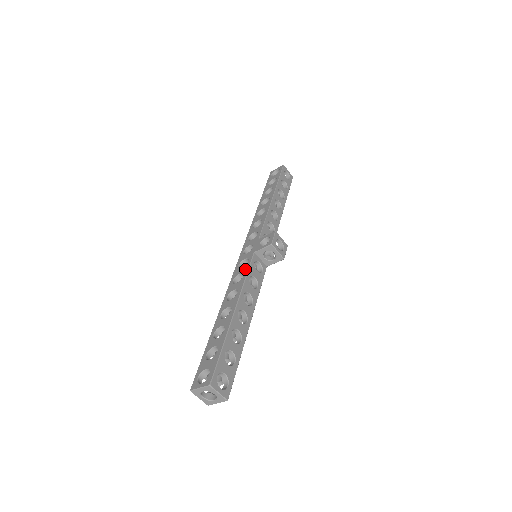
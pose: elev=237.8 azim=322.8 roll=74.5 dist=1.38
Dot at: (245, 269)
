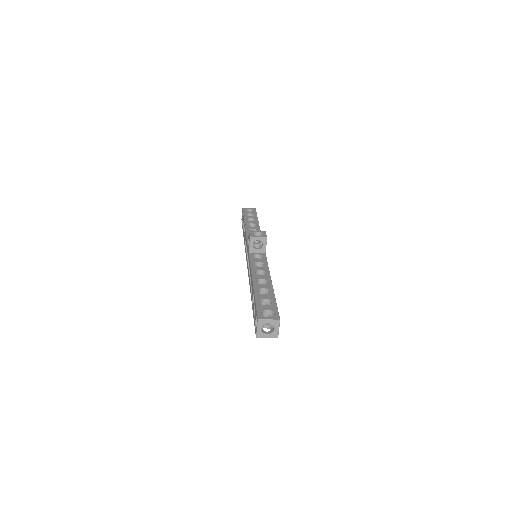
Dot at: (249, 264)
